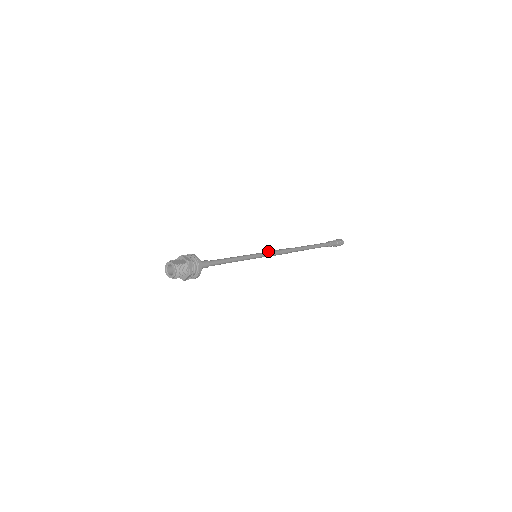
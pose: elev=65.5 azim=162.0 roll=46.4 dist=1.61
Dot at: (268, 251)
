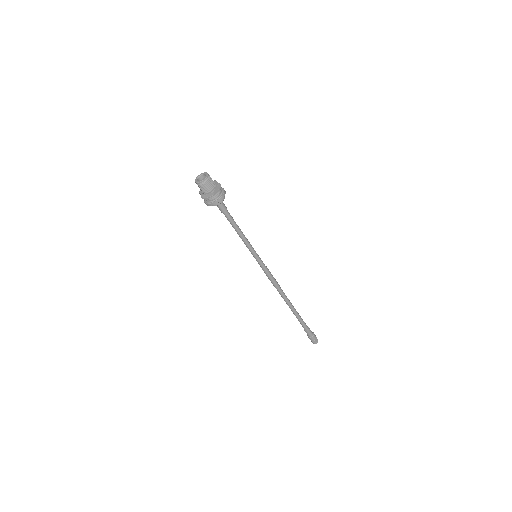
Dot at: occluded
